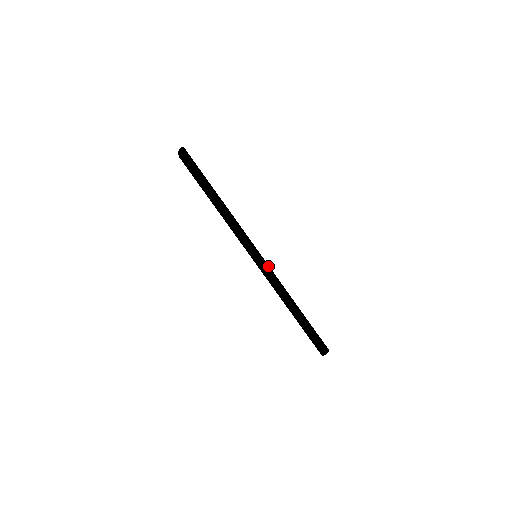
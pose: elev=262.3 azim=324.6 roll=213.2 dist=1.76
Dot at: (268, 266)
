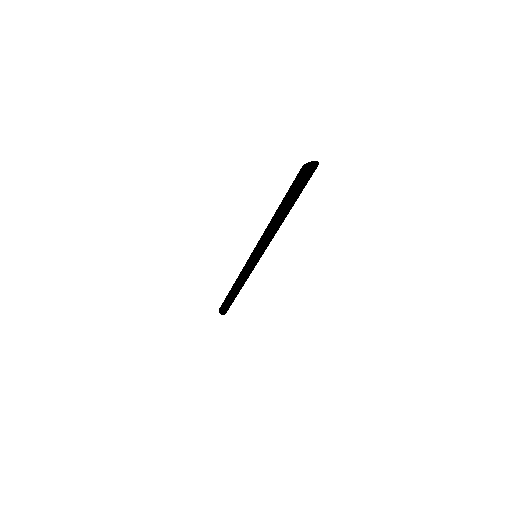
Dot at: occluded
